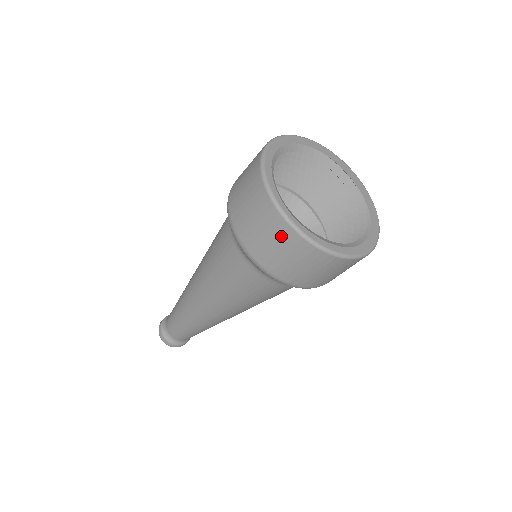
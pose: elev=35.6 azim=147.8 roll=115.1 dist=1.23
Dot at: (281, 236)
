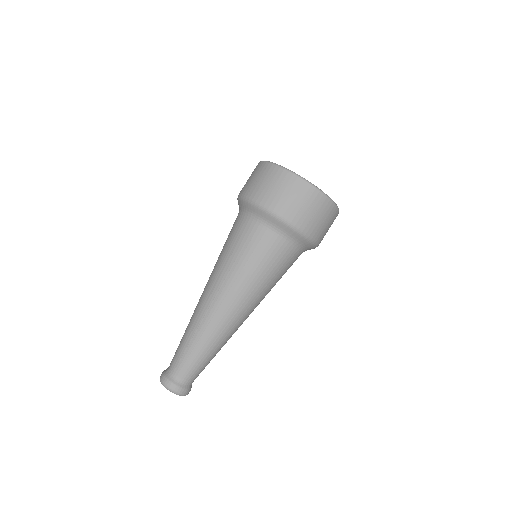
Dot at: (275, 176)
